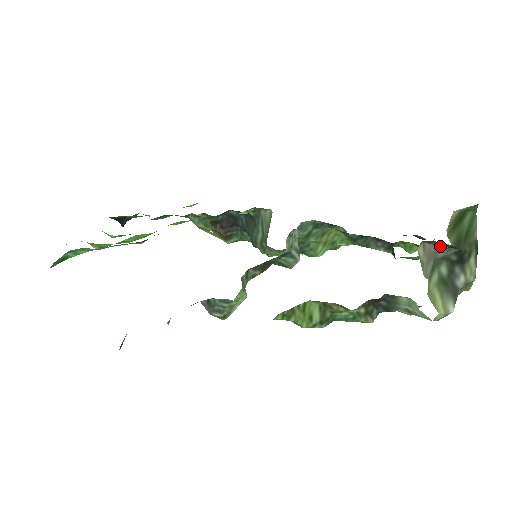
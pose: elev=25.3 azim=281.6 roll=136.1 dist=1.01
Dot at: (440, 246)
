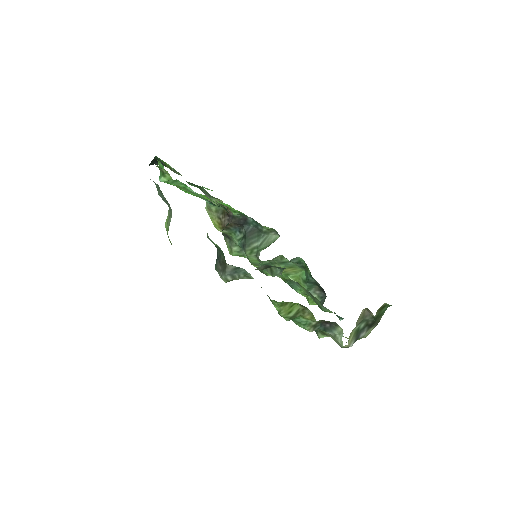
Dot at: (370, 314)
